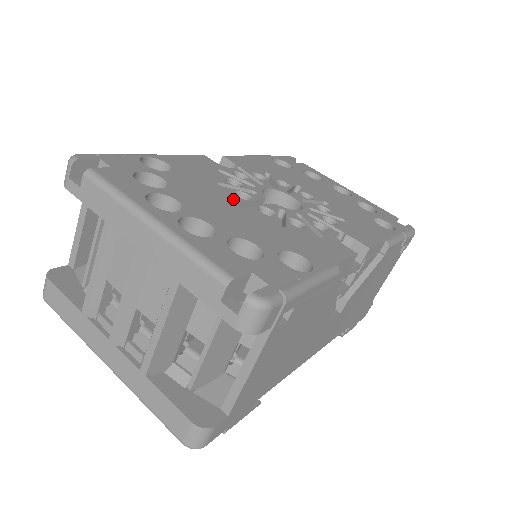
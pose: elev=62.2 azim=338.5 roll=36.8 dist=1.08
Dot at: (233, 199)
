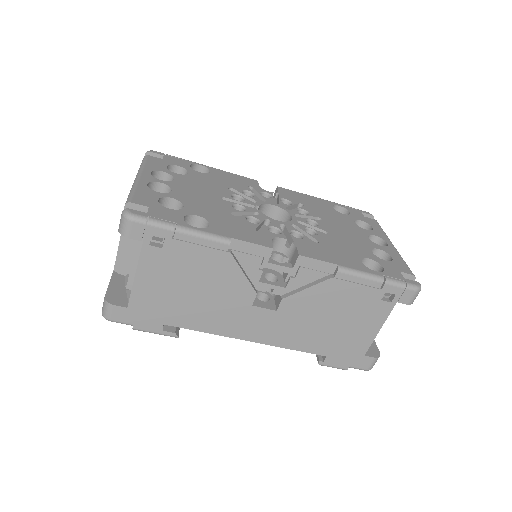
Dot at: (223, 195)
